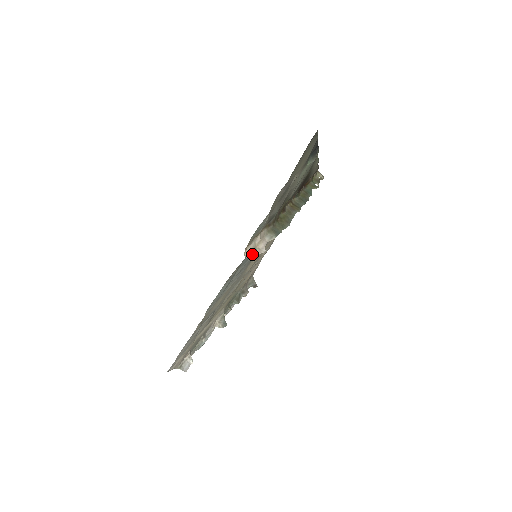
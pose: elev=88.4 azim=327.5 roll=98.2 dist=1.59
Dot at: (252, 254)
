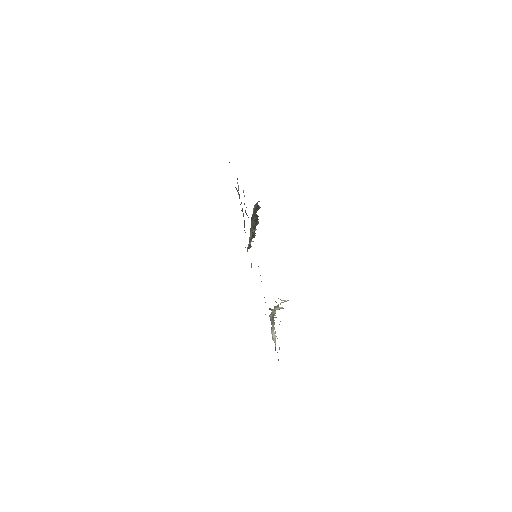
Dot at: occluded
